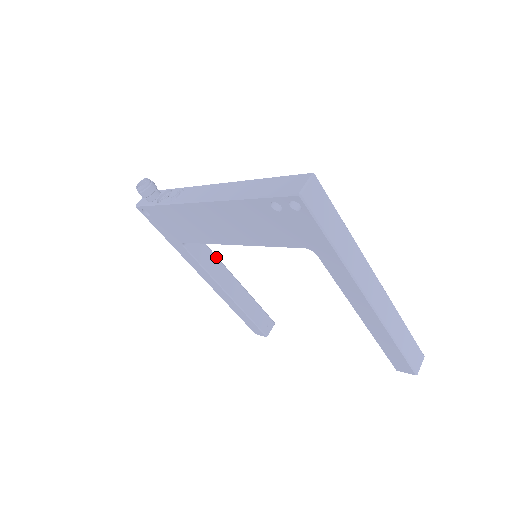
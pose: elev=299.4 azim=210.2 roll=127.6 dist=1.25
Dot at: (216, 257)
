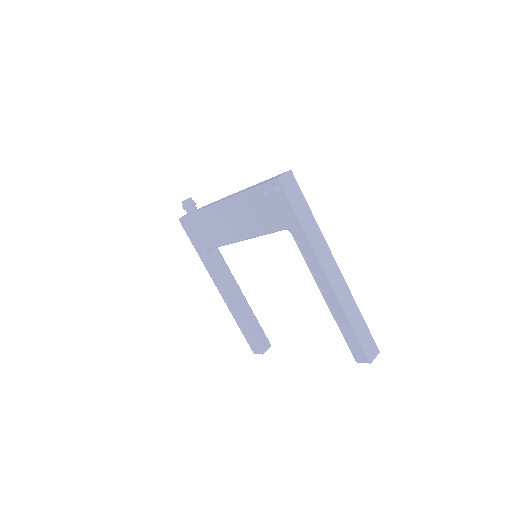
Dot at: (230, 272)
